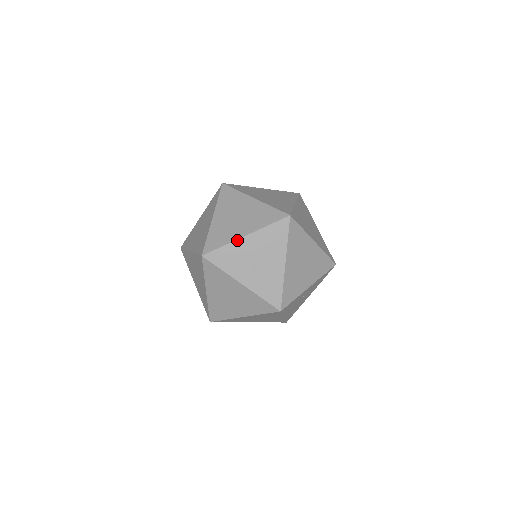
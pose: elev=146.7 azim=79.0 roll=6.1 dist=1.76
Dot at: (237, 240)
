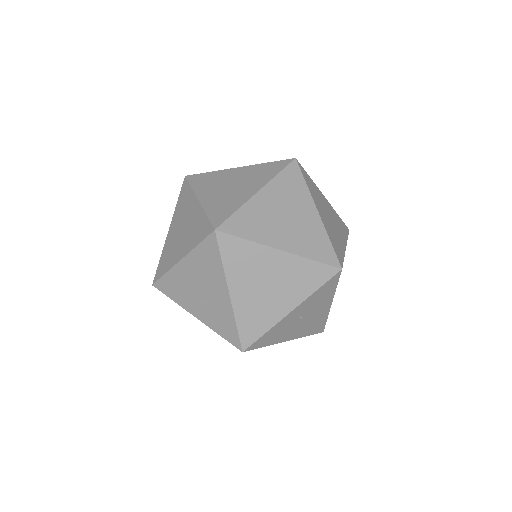
Dot at: (174, 266)
